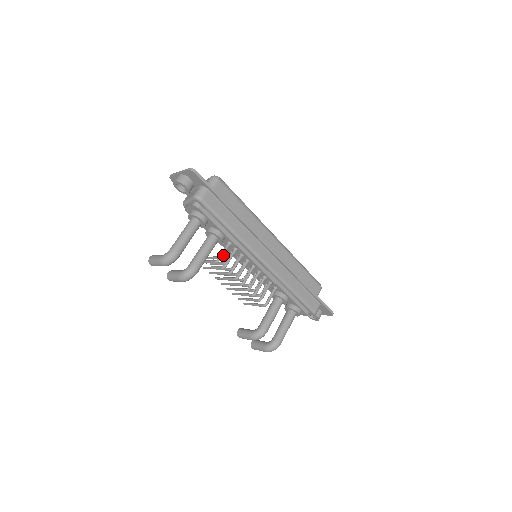
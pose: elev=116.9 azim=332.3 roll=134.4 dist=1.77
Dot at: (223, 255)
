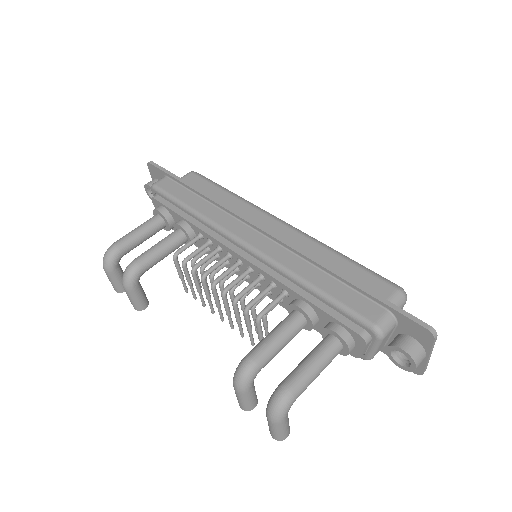
Dot at: (185, 248)
